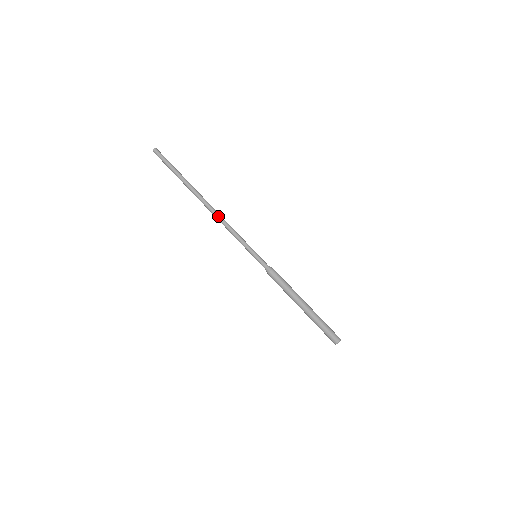
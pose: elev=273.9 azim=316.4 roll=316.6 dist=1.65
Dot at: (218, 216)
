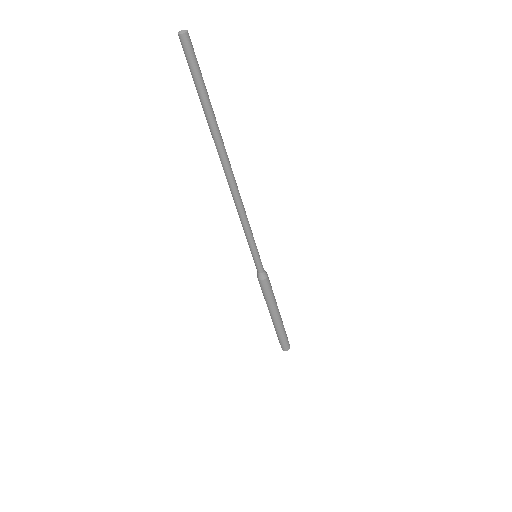
Dot at: (235, 196)
